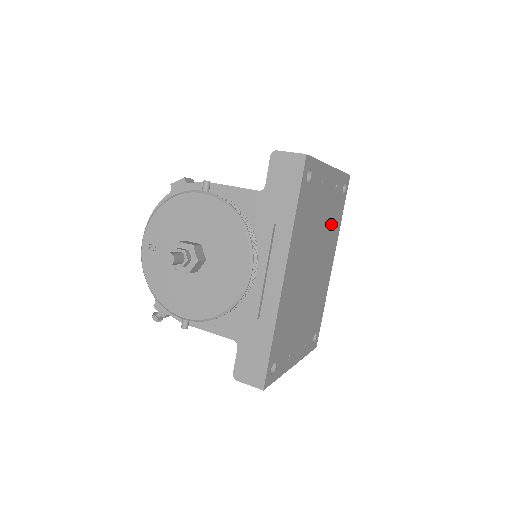
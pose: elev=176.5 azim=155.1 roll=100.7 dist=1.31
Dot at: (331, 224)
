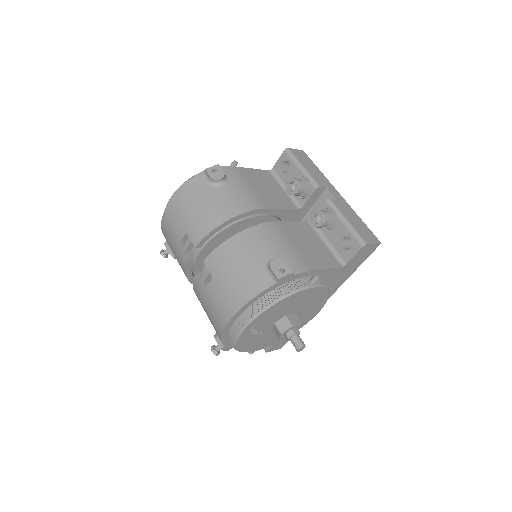
Dot at: occluded
